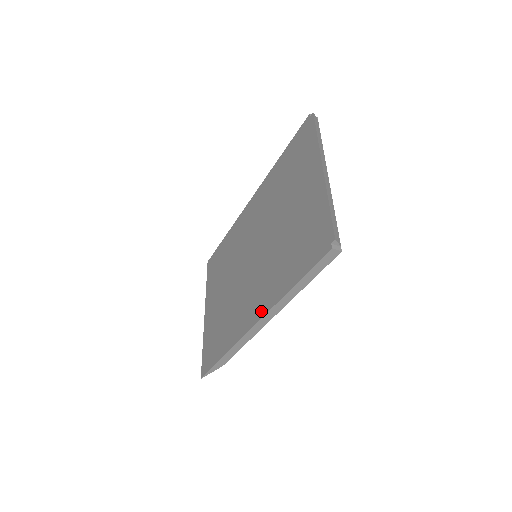
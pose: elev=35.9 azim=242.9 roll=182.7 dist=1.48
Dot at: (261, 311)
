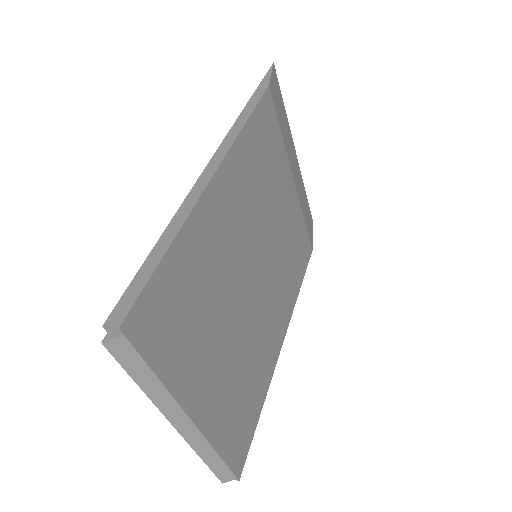
Dot at: occluded
